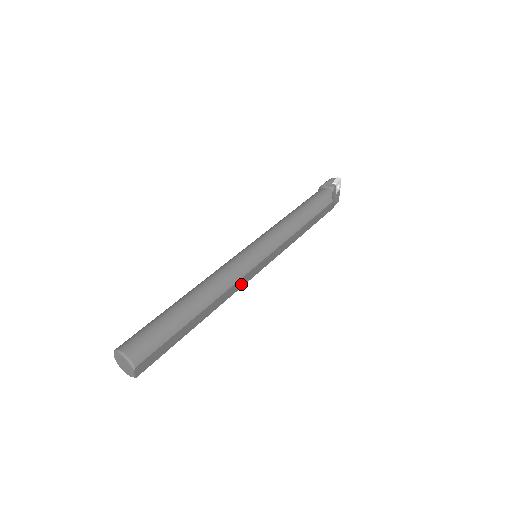
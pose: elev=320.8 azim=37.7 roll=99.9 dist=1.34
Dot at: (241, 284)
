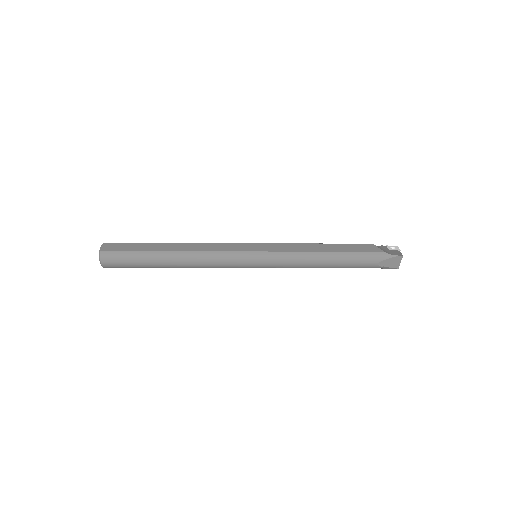
Dot at: (222, 249)
